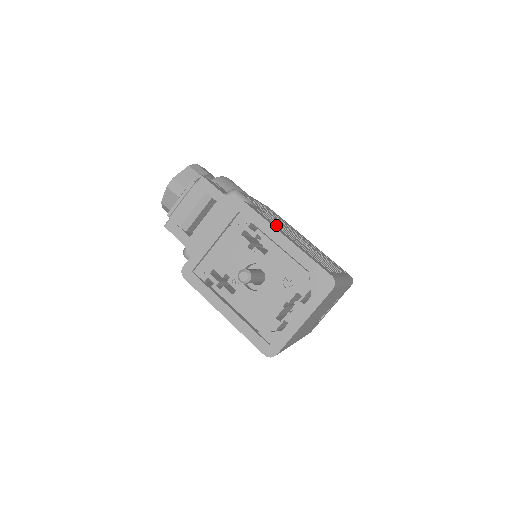
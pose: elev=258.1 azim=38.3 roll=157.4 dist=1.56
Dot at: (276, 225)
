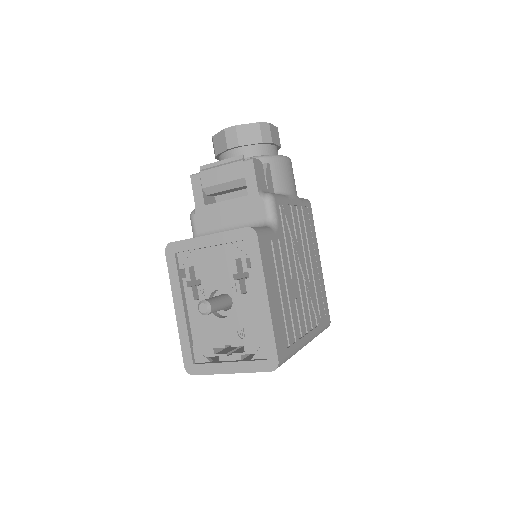
Dot at: (277, 267)
